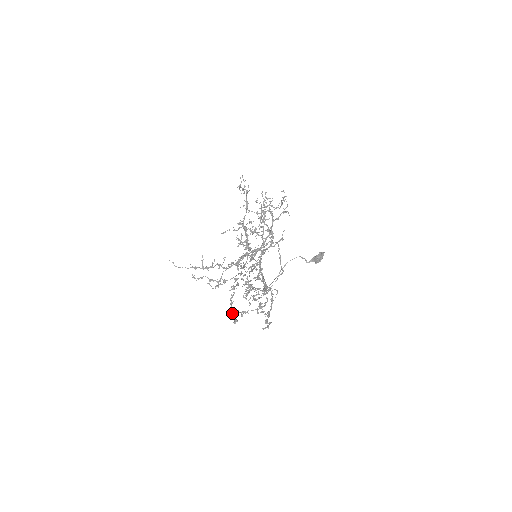
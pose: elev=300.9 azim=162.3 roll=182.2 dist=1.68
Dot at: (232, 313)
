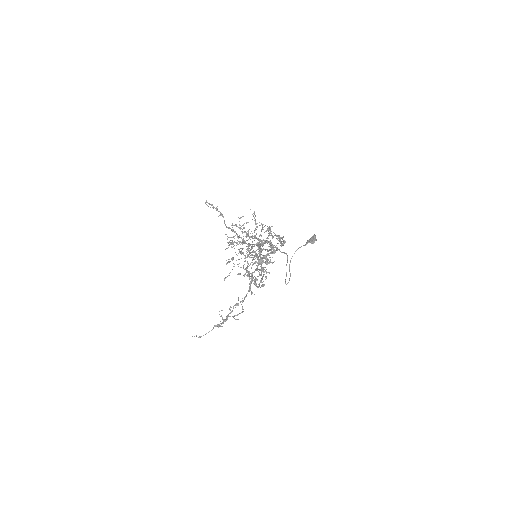
Dot at: (257, 287)
